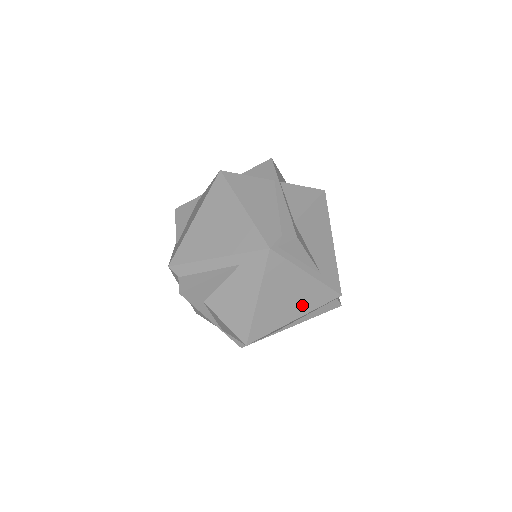
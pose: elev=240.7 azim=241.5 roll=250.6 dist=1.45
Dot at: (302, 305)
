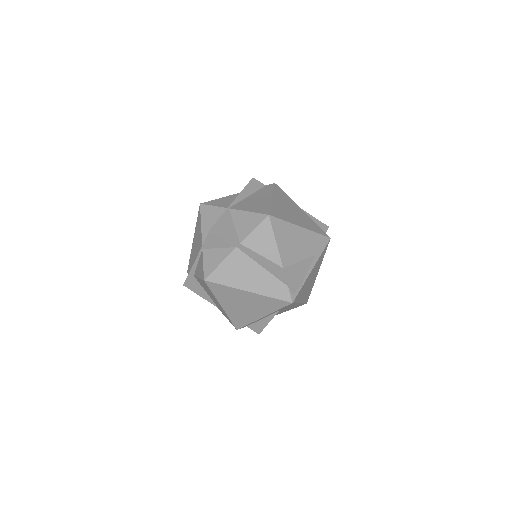
Dot at: (317, 269)
